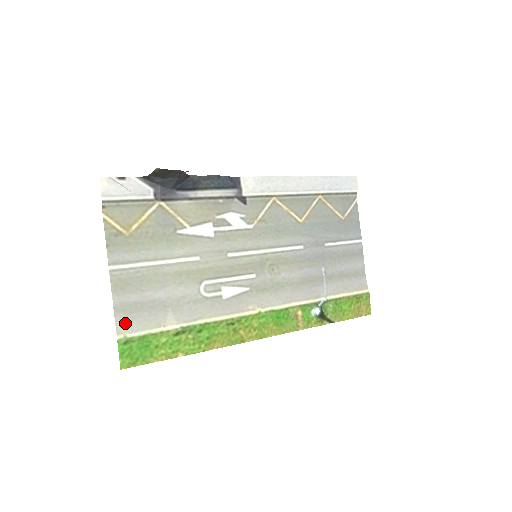
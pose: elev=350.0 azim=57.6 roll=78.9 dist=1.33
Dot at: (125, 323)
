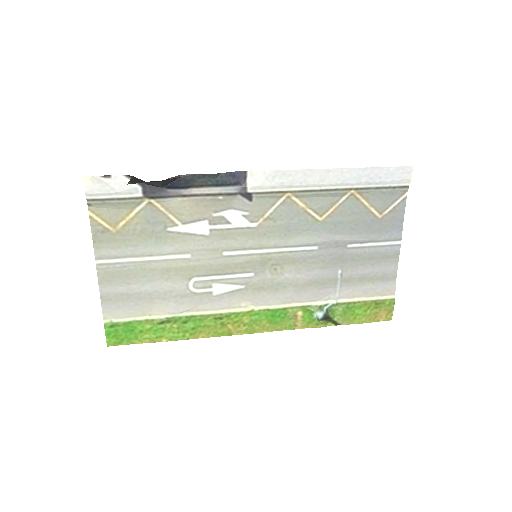
Dot at: (111, 310)
